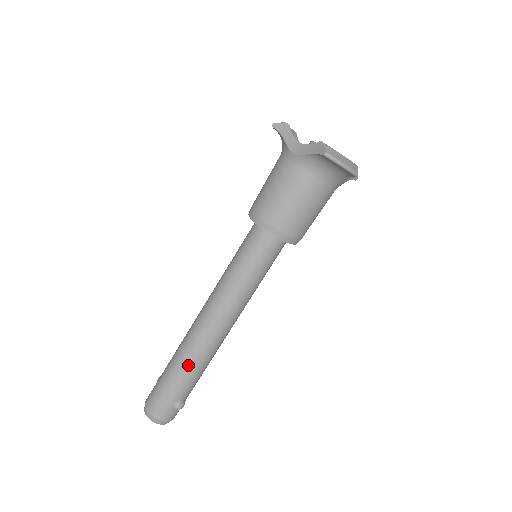
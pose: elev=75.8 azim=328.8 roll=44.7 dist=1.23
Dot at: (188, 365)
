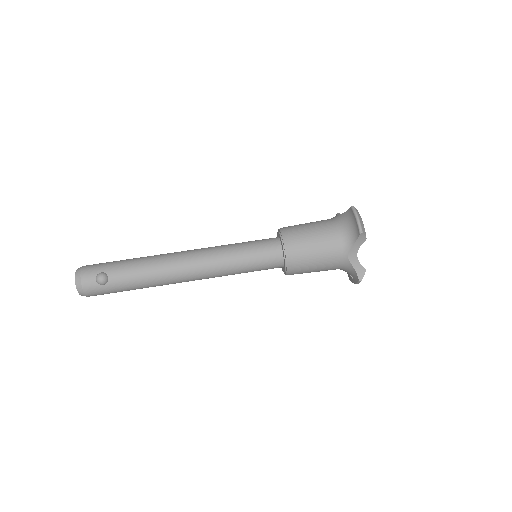
Dot at: (144, 260)
